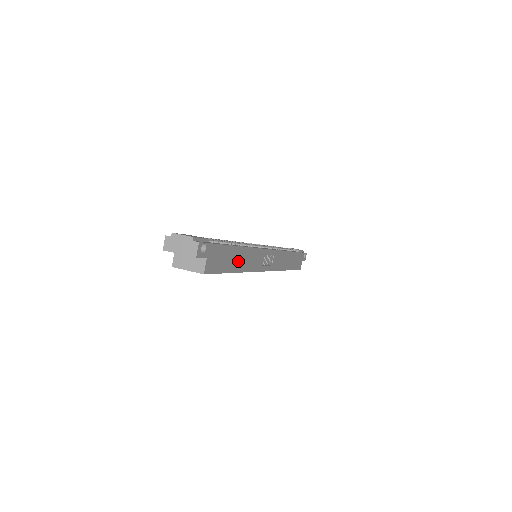
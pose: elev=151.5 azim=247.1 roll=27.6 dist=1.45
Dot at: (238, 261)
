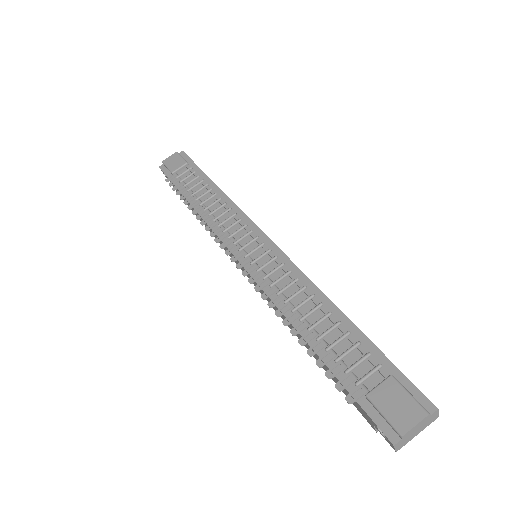
Dot at: occluded
